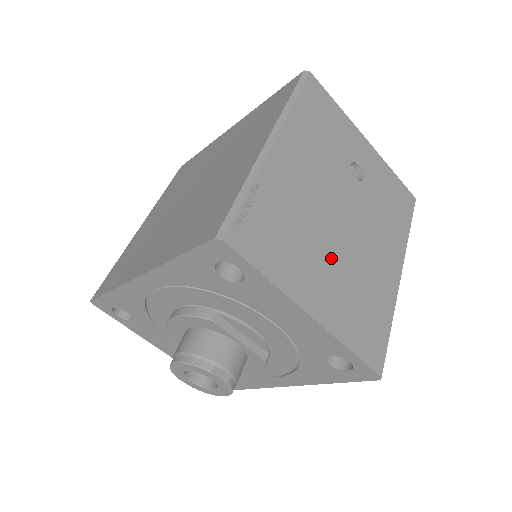
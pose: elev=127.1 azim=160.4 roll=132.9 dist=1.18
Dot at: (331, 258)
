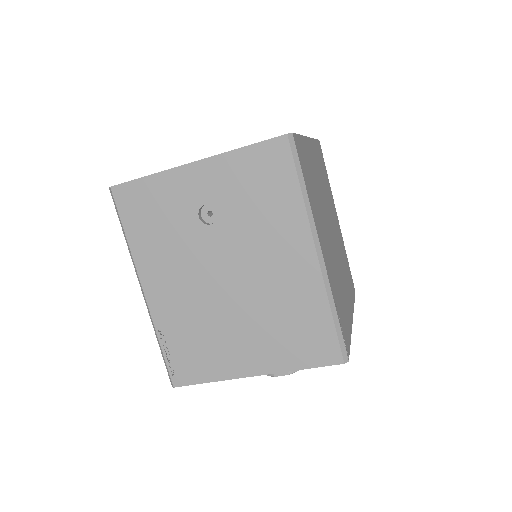
Dot at: (240, 321)
